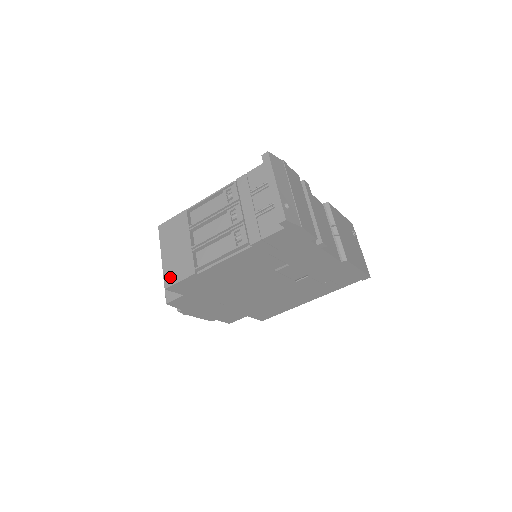
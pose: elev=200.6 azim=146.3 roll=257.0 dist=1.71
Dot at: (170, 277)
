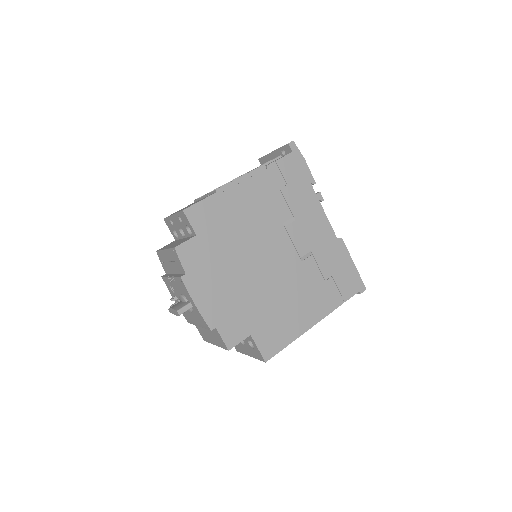
Dot at: occluded
